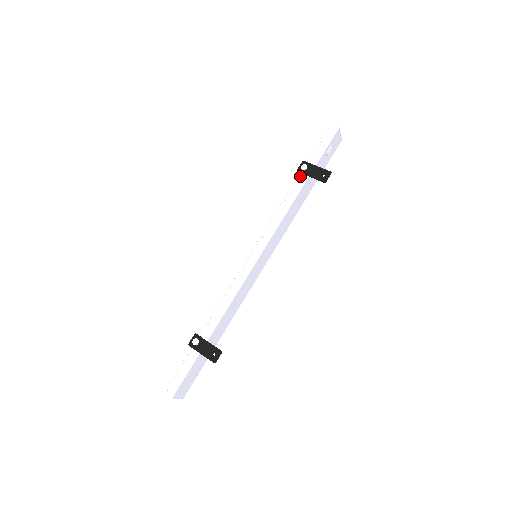
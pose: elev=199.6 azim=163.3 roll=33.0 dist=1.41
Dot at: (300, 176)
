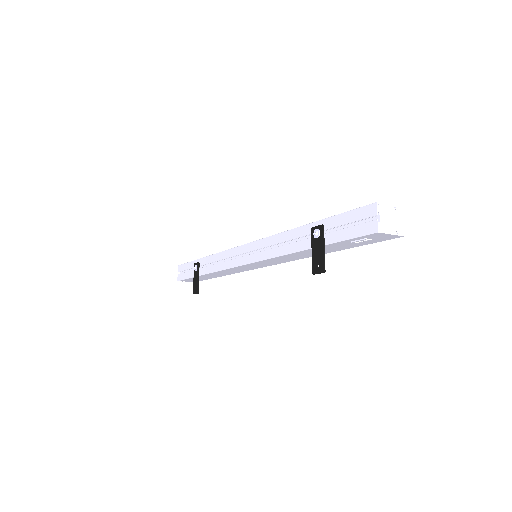
Dot at: (309, 237)
